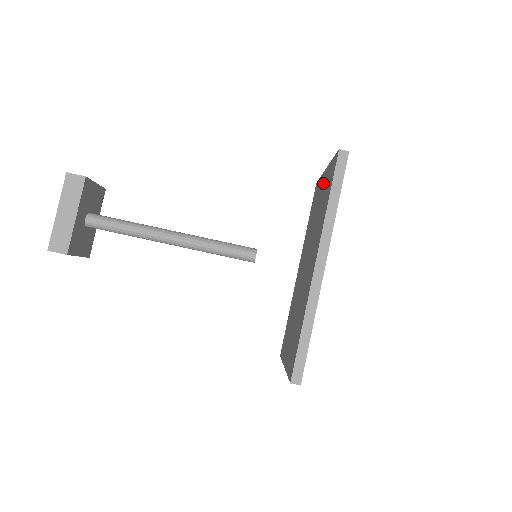
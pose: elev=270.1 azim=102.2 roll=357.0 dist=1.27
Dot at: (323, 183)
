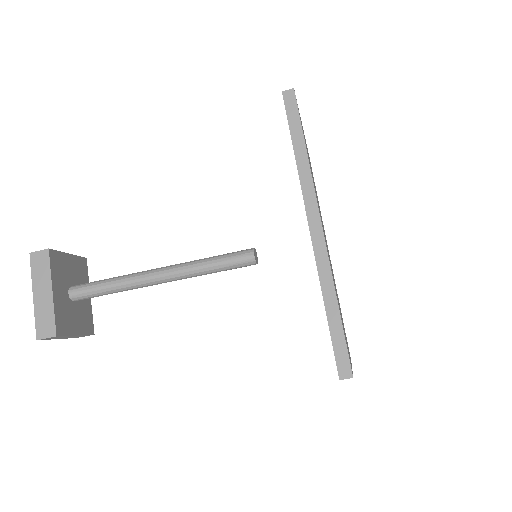
Dot at: occluded
